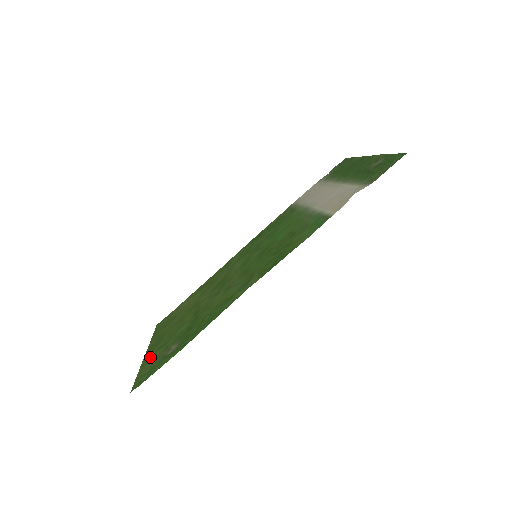
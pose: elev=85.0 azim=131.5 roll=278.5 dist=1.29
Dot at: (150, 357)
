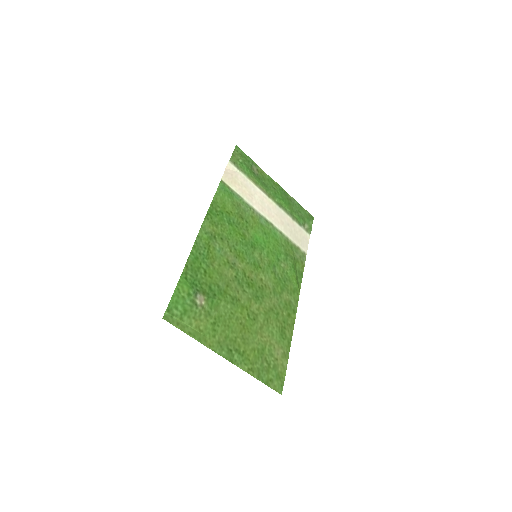
Dot at: (207, 335)
